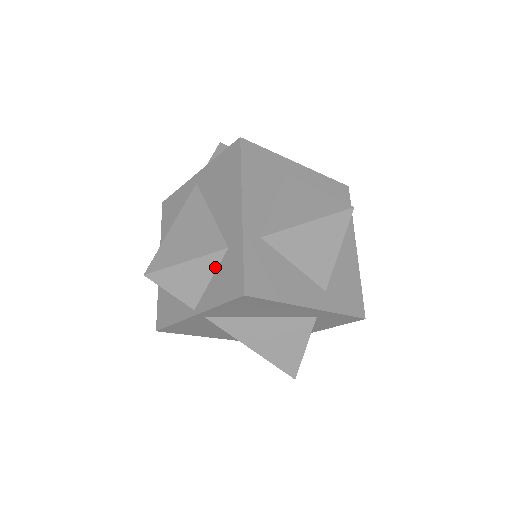
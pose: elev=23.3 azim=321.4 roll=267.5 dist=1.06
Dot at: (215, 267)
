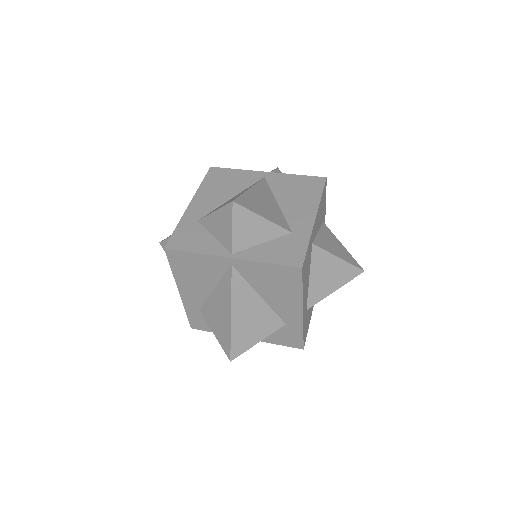
Dot at: occluded
